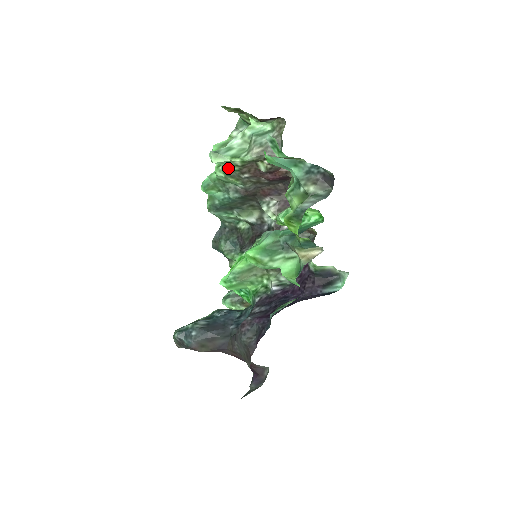
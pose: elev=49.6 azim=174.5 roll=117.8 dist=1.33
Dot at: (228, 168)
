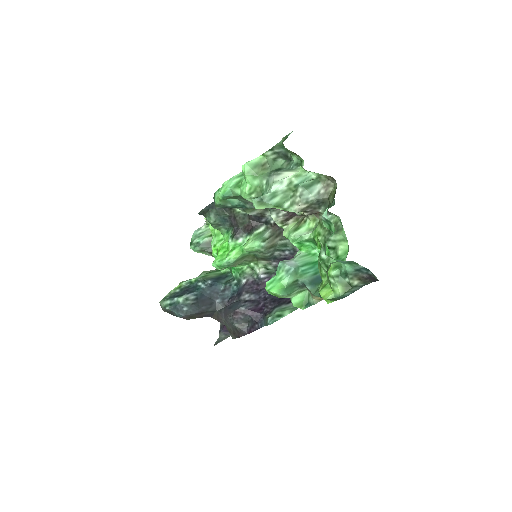
Dot at: occluded
